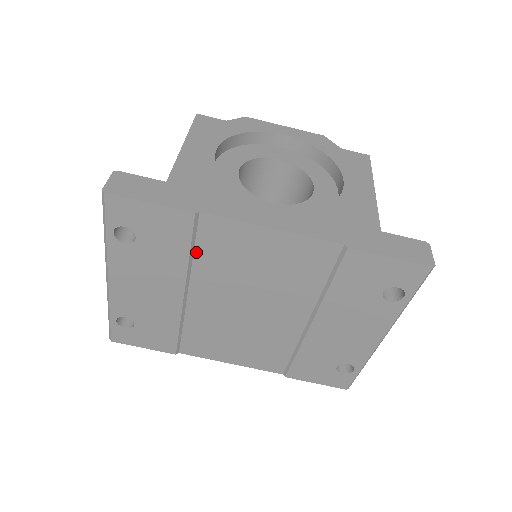
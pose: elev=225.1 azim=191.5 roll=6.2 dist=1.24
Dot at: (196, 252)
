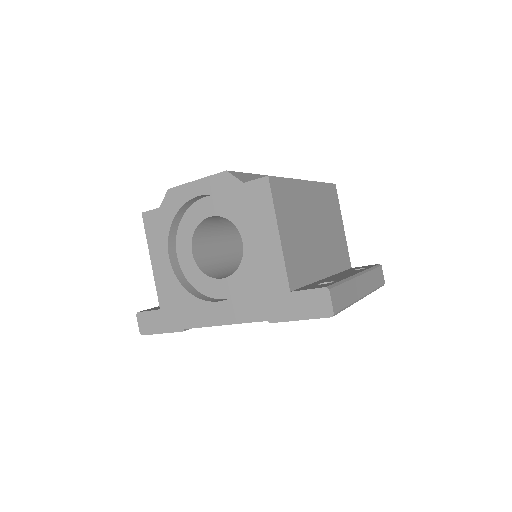
Dot at: occluded
